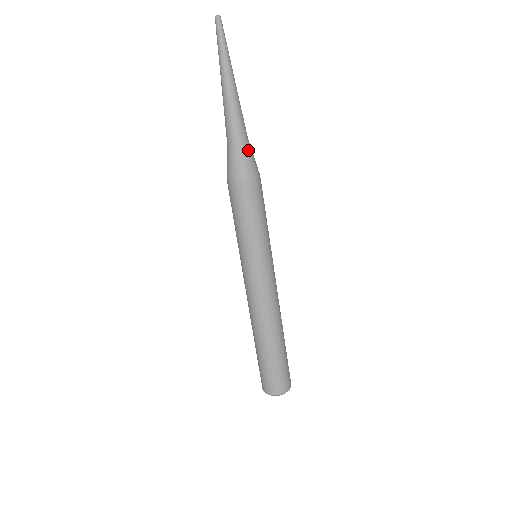
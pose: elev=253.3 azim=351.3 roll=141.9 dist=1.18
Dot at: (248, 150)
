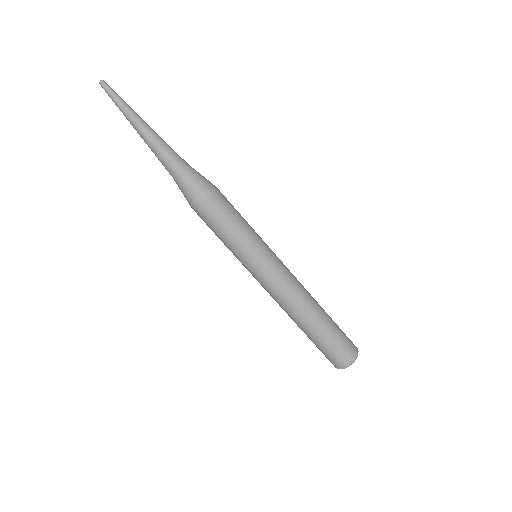
Dot at: (190, 174)
